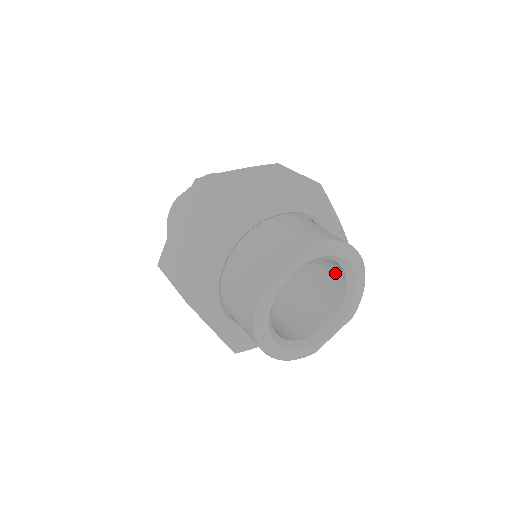
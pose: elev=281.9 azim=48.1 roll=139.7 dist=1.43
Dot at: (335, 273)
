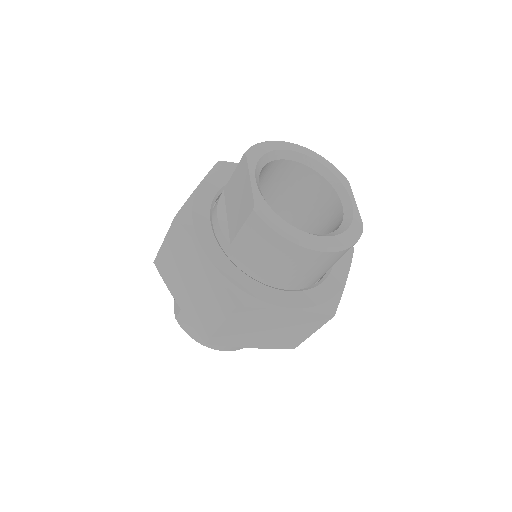
Dot at: (298, 178)
